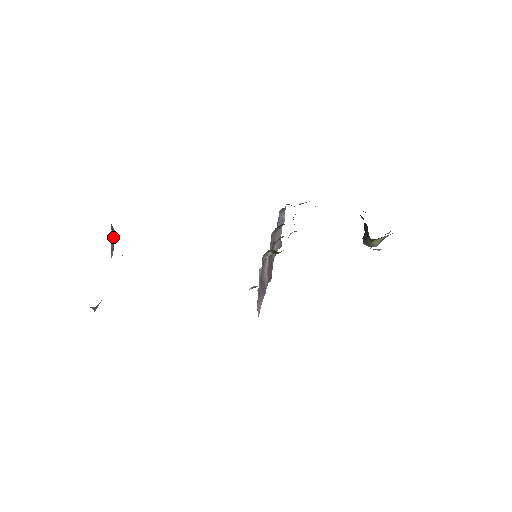
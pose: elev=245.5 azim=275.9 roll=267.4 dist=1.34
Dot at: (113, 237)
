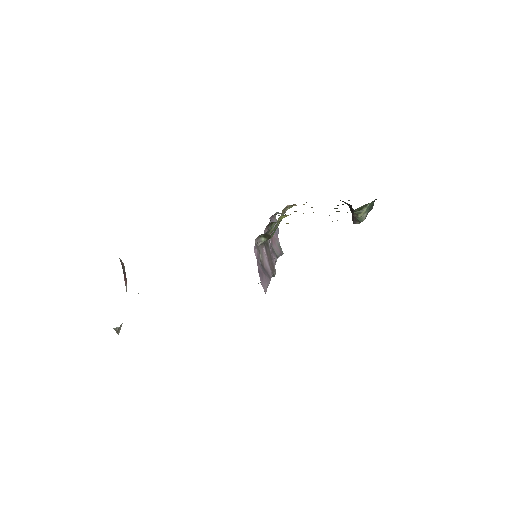
Dot at: (124, 271)
